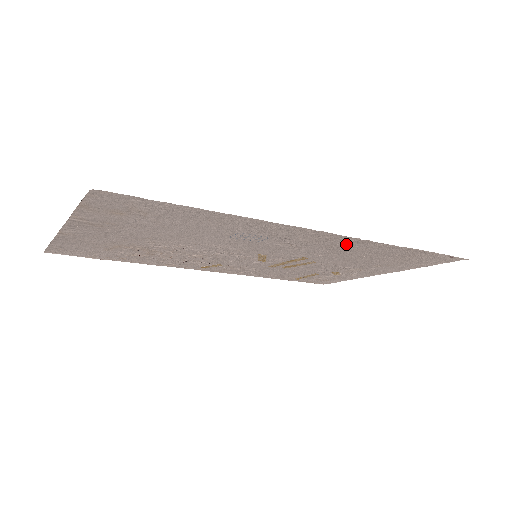
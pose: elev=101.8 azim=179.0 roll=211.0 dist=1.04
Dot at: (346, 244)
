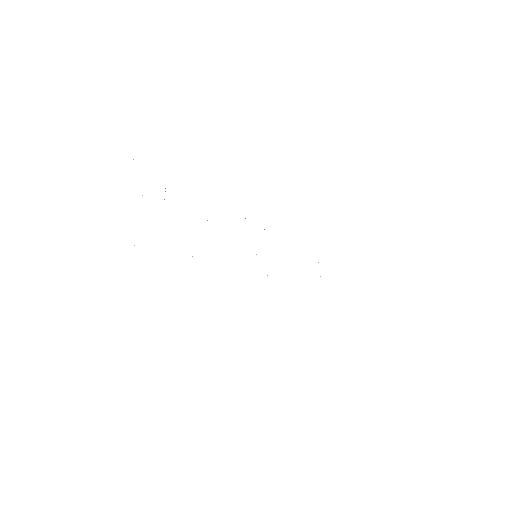
Dot at: occluded
